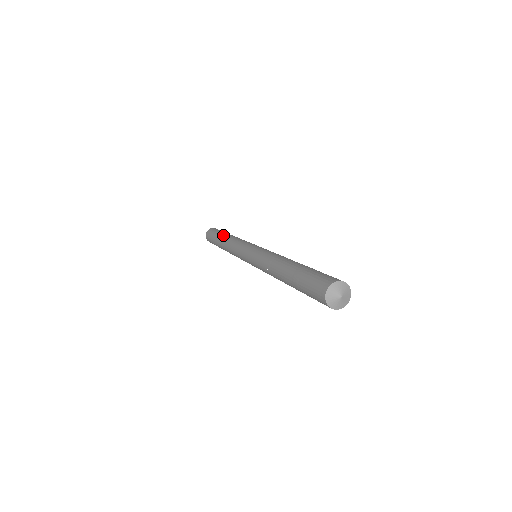
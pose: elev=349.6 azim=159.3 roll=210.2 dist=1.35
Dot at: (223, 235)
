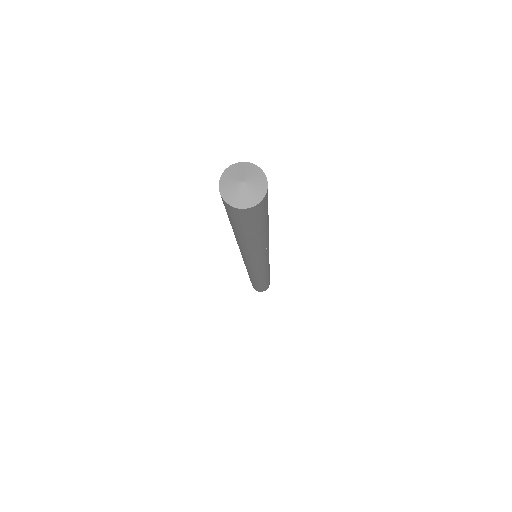
Dot at: occluded
